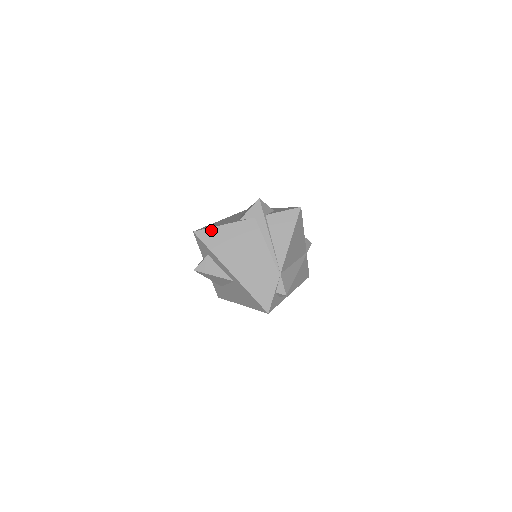
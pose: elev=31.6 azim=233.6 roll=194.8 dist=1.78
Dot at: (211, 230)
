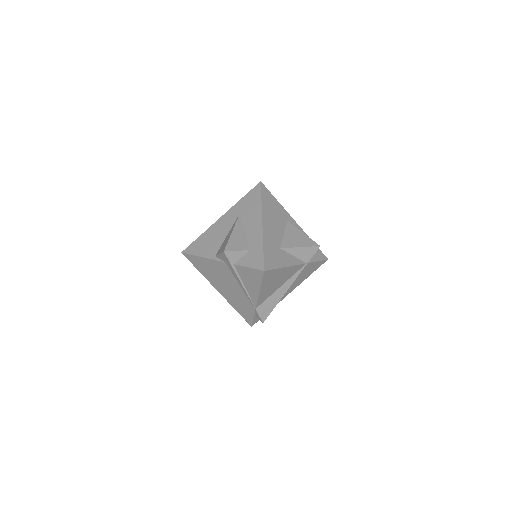
Dot at: (194, 257)
